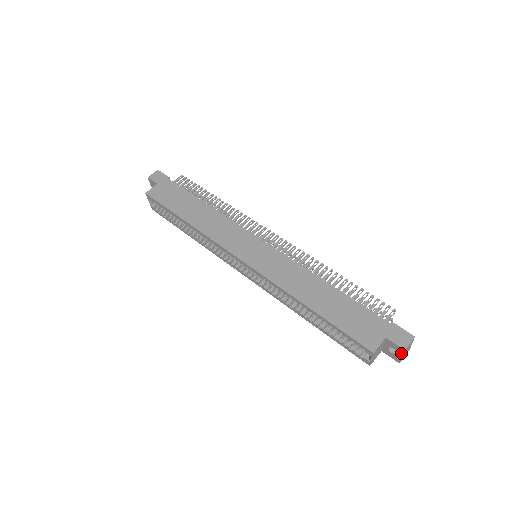
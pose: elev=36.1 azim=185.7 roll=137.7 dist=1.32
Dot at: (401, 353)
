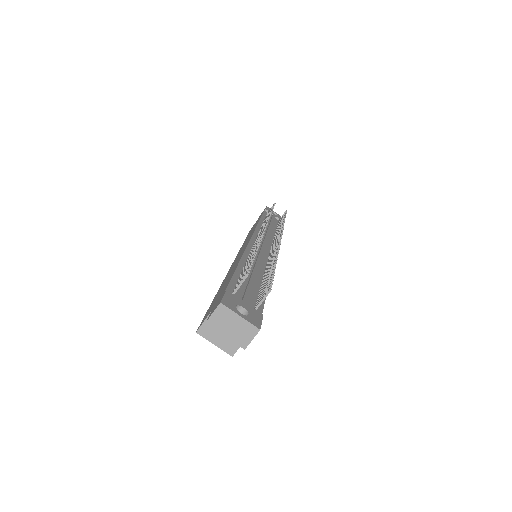
Dot at: (218, 330)
